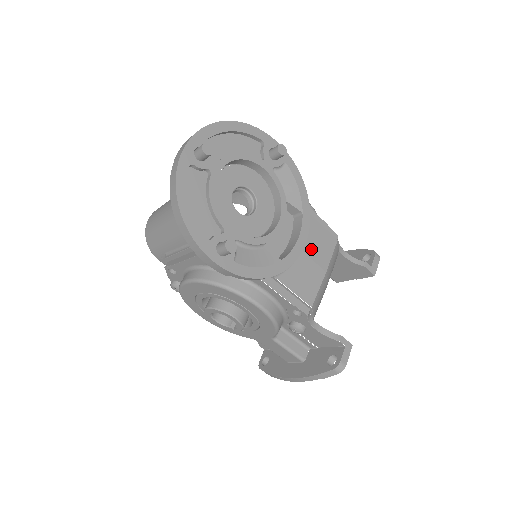
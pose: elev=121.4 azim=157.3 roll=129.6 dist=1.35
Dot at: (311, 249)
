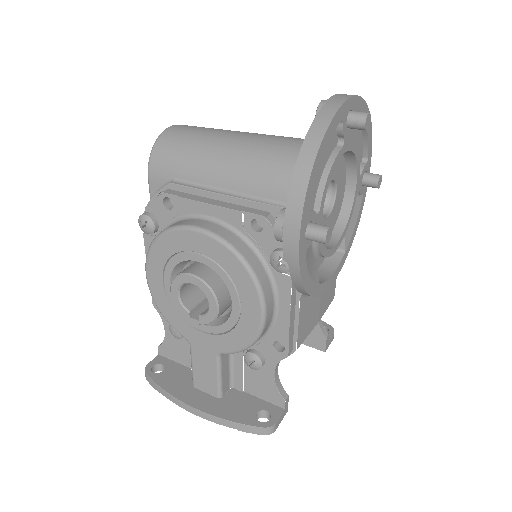
Dot at: occluded
